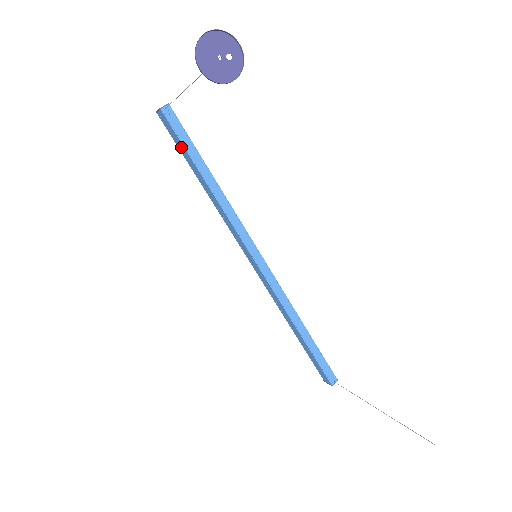
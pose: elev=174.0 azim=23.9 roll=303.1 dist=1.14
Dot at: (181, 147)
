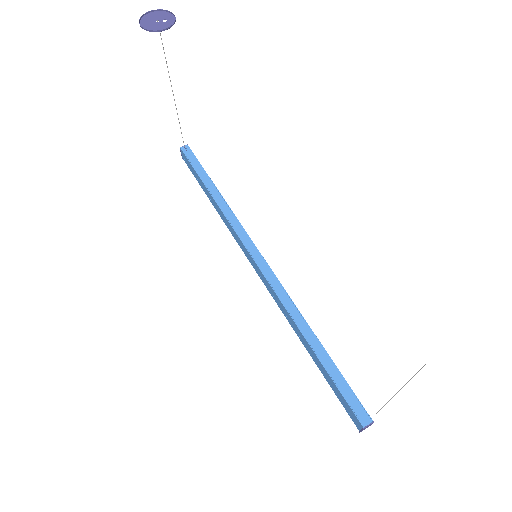
Dot at: (195, 174)
